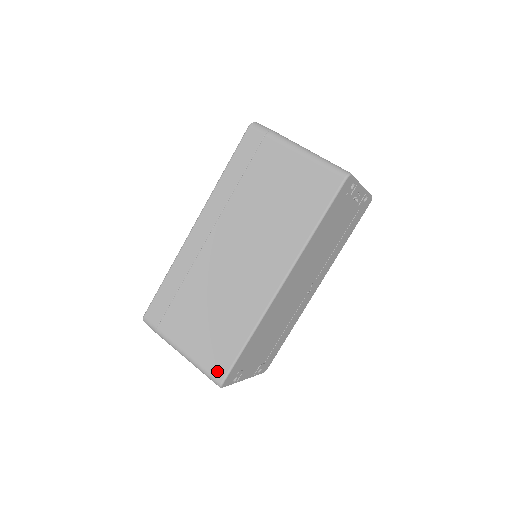
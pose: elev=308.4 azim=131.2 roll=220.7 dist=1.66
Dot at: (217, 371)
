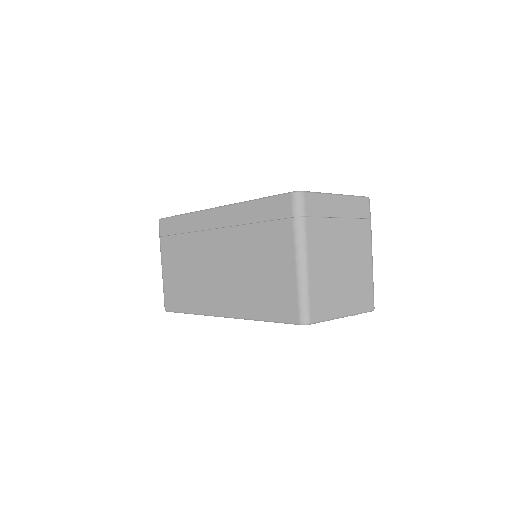
Dot at: (168, 303)
